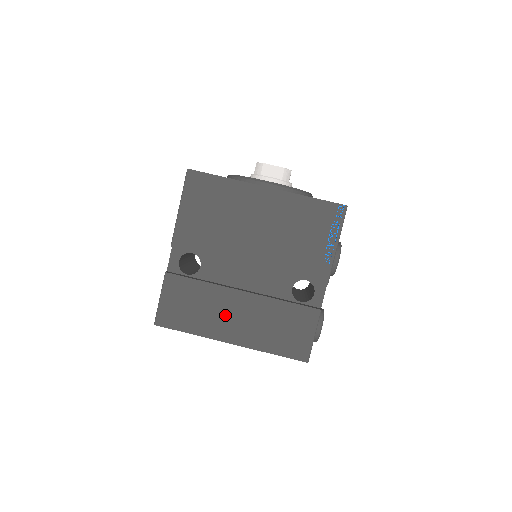
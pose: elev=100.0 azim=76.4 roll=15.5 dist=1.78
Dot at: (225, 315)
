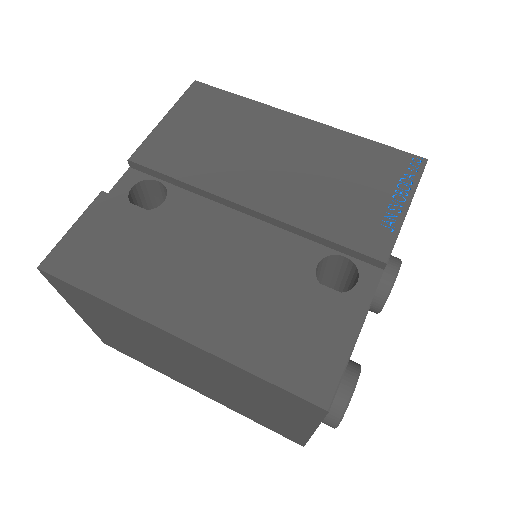
Dot at: (179, 277)
